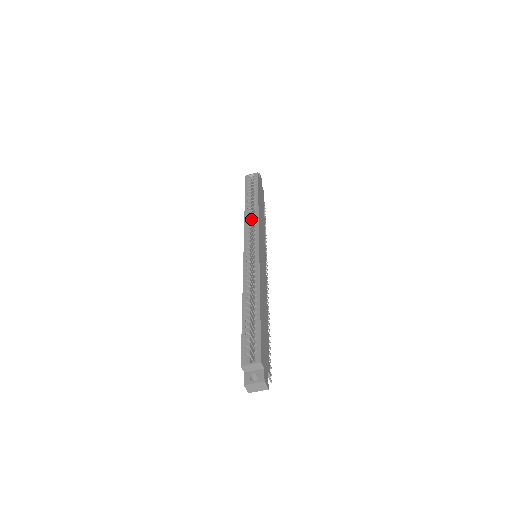
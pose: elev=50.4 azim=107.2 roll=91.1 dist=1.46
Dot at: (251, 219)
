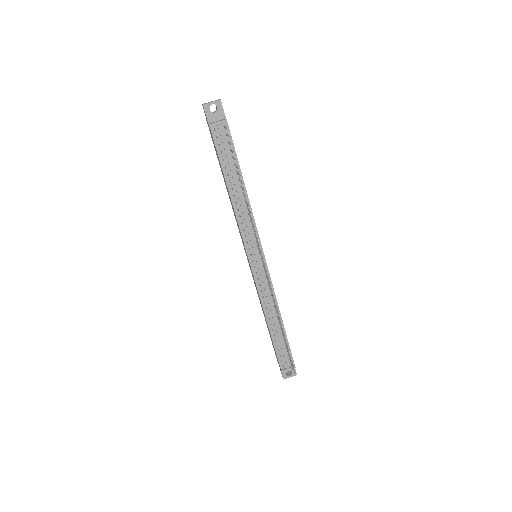
Dot at: occluded
